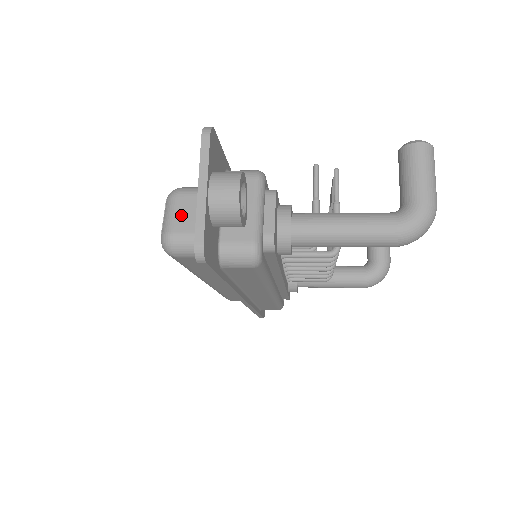
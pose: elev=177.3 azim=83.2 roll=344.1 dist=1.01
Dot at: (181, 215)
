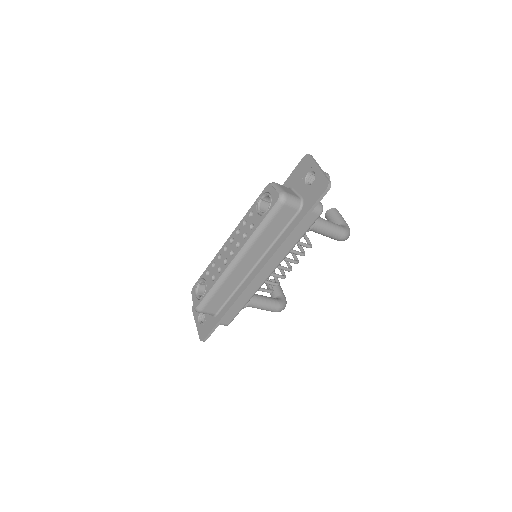
Dot at: (284, 189)
